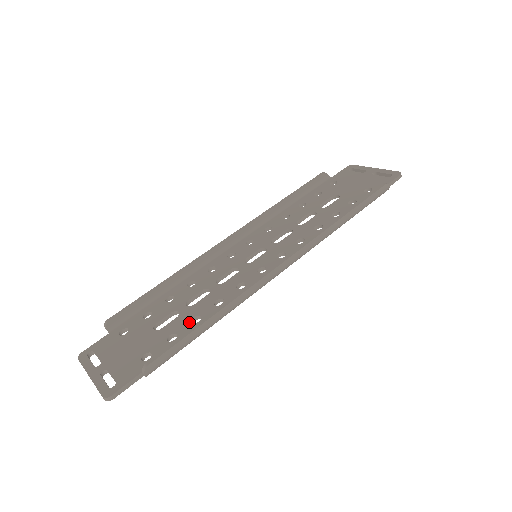
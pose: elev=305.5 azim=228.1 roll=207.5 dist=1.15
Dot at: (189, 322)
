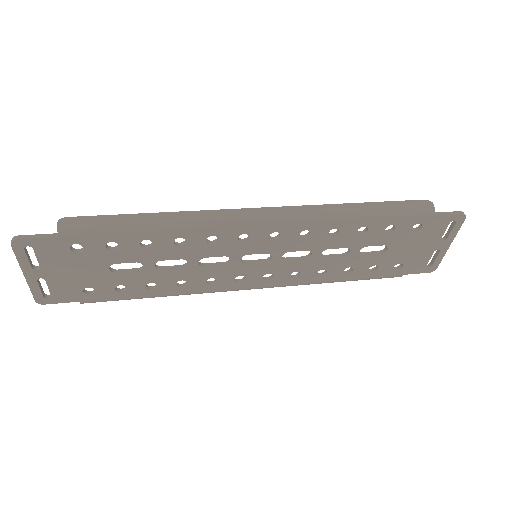
Dot at: (139, 243)
